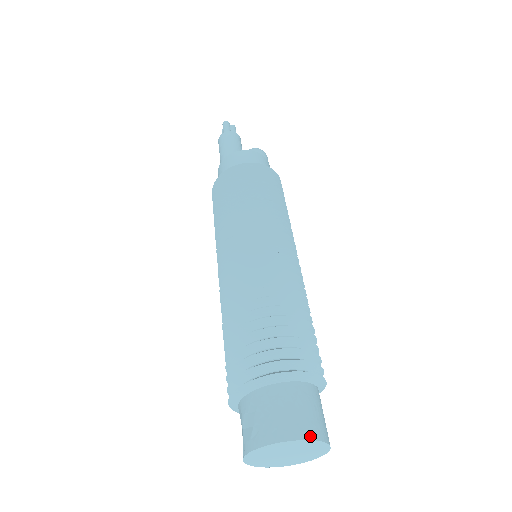
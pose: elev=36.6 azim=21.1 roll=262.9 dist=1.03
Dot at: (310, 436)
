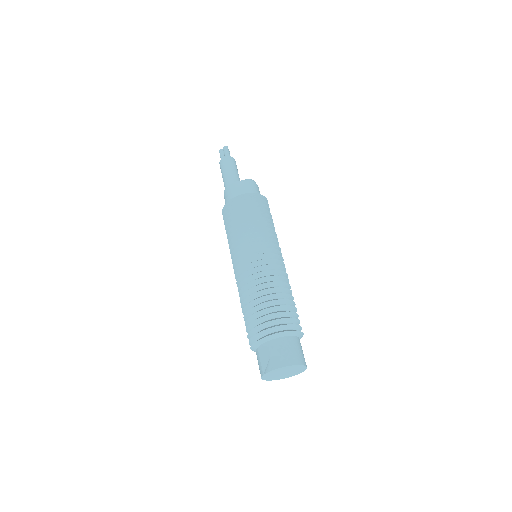
Dot at: occluded
